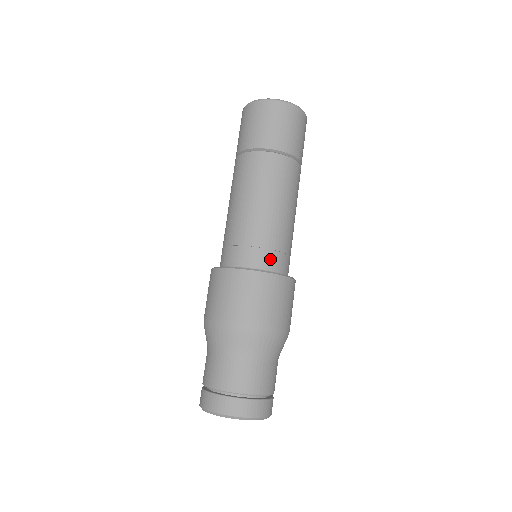
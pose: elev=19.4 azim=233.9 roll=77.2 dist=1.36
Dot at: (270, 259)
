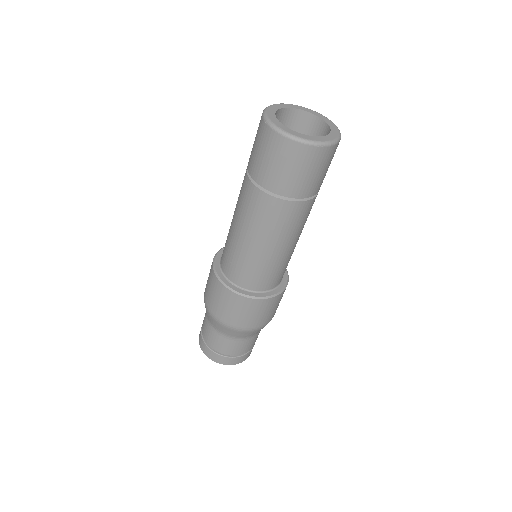
Dot at: (267, 283)
